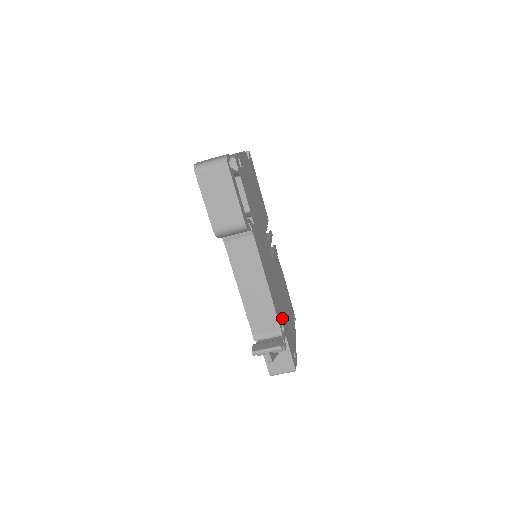
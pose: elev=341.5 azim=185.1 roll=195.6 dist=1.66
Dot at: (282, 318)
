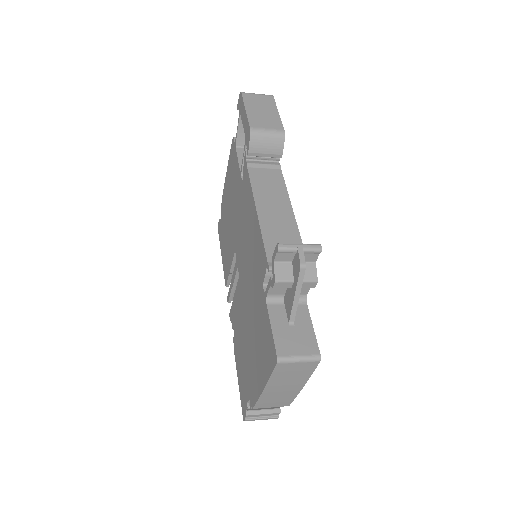
Dot at: occluded
